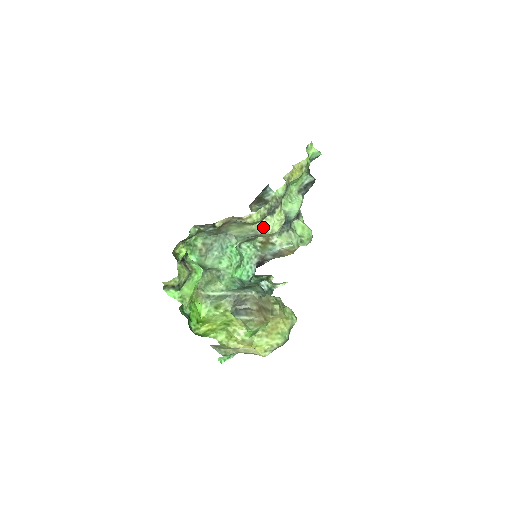
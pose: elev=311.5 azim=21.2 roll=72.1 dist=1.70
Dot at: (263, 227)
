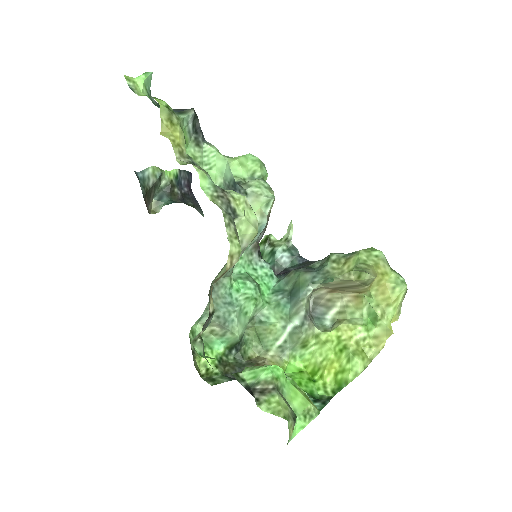
Dot at: (243, 237)
